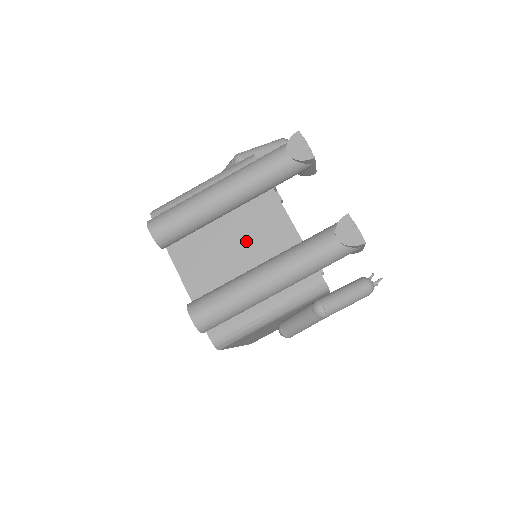
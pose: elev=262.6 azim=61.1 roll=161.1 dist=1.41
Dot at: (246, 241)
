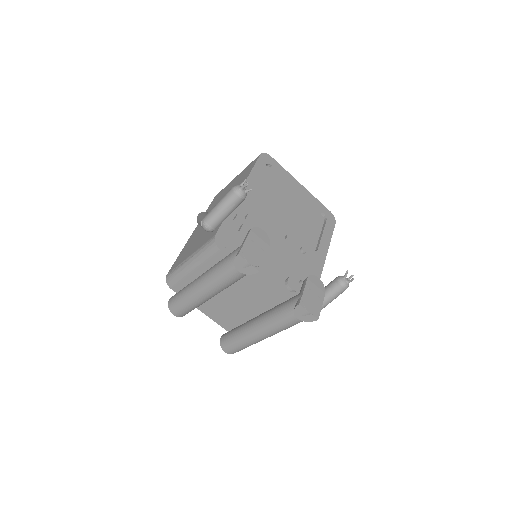
Dot at: (239, 298)
